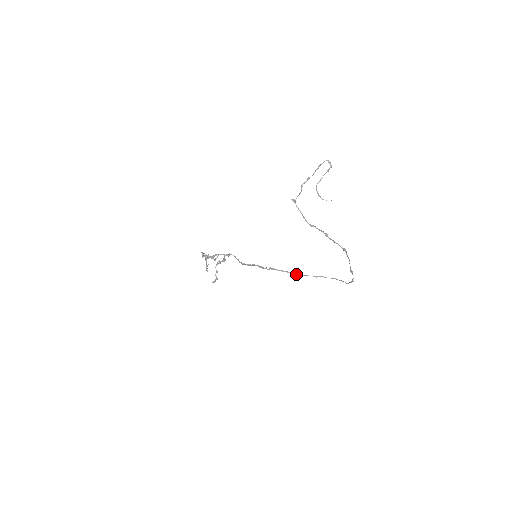
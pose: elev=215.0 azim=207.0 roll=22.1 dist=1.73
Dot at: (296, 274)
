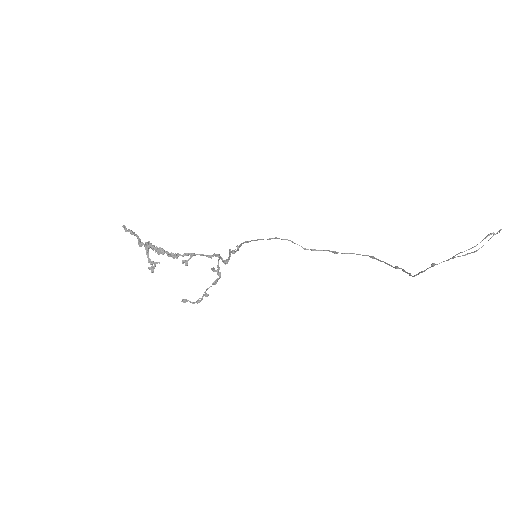
Dot at: occluded
